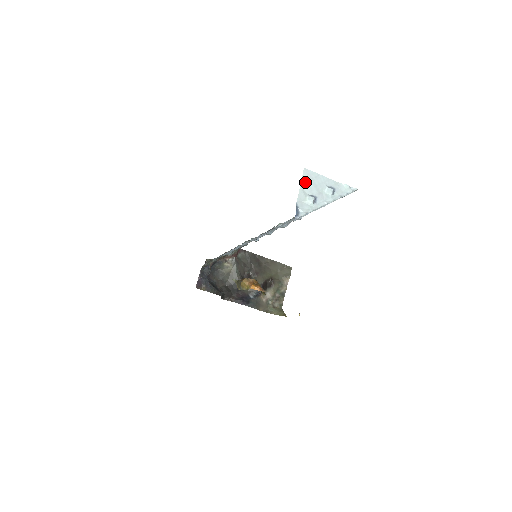
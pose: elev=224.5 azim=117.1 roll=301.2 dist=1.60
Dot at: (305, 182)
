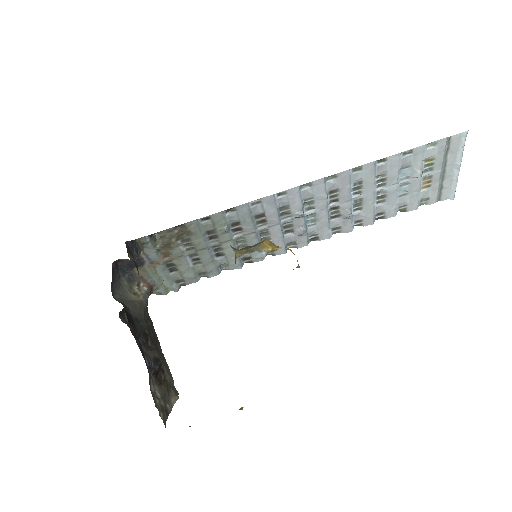
Dot at: occluded
